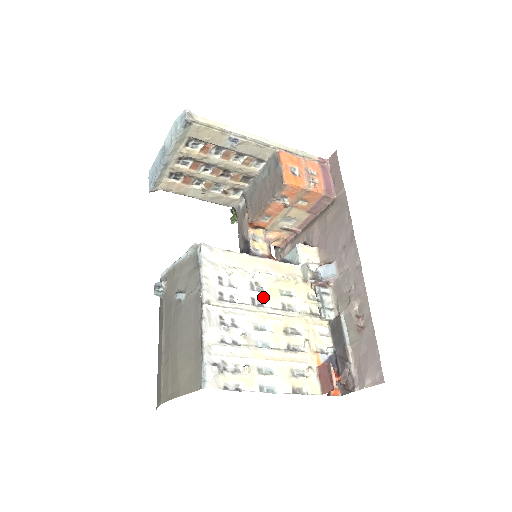
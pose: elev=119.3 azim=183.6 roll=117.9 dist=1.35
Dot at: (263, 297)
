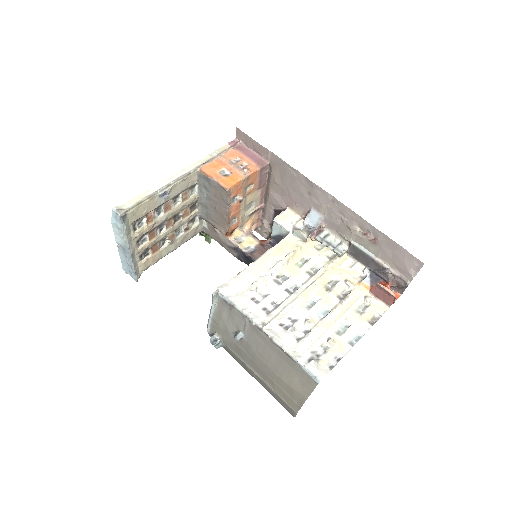
Dot at: (291, 282)
